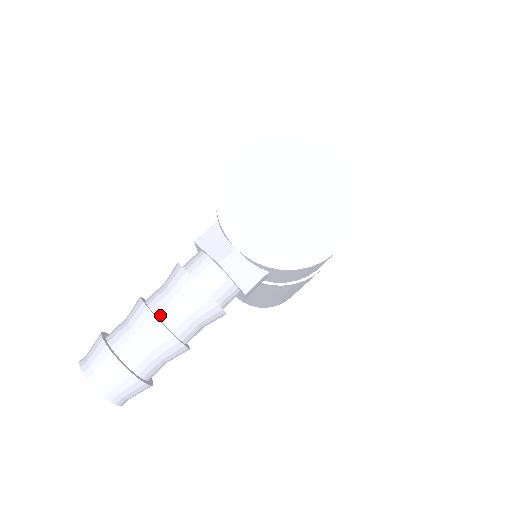
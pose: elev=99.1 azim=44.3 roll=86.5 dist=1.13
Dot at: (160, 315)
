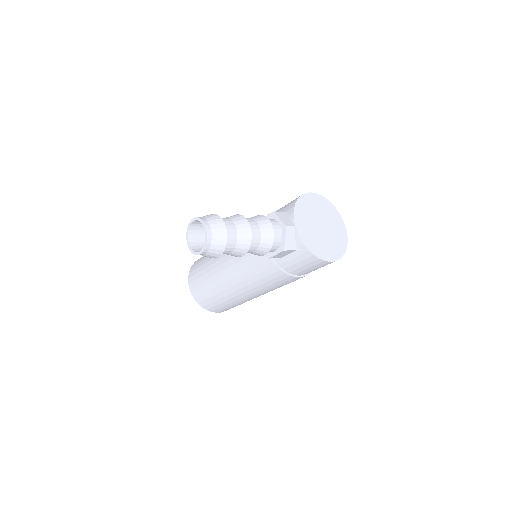
Dot at: (249, 227)
